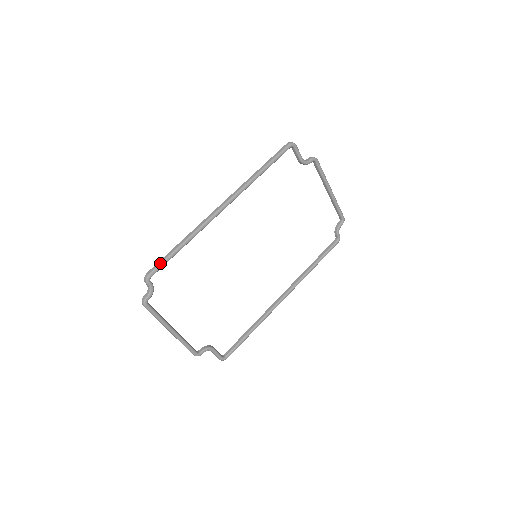
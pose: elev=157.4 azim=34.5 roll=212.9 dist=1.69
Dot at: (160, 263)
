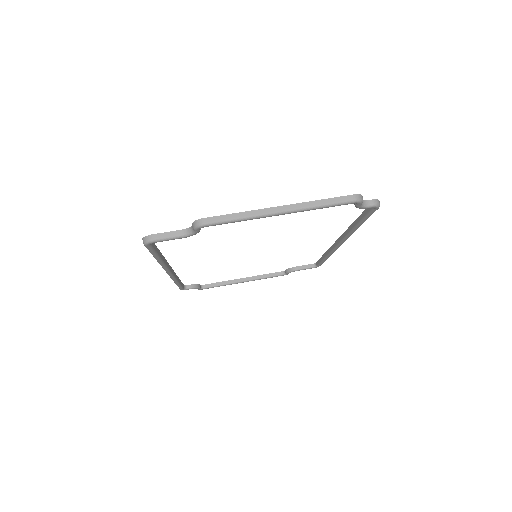
Dot at: occluded
